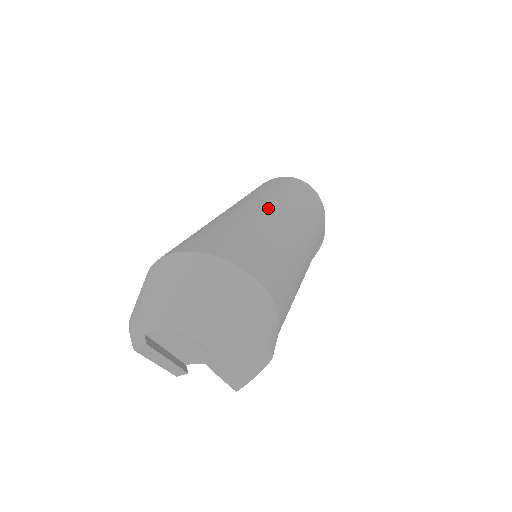
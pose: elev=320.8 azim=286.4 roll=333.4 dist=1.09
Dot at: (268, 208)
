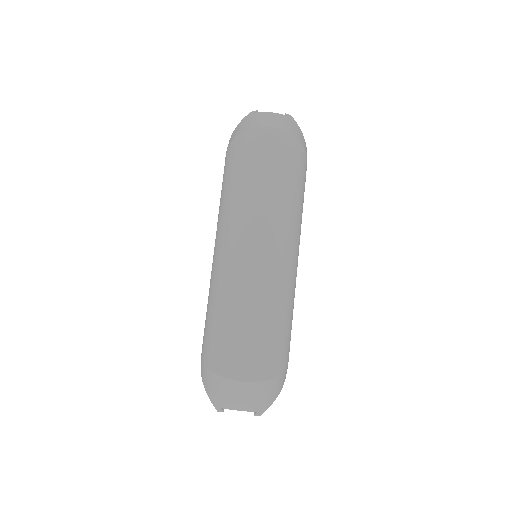
Dot at: (264, 260)
